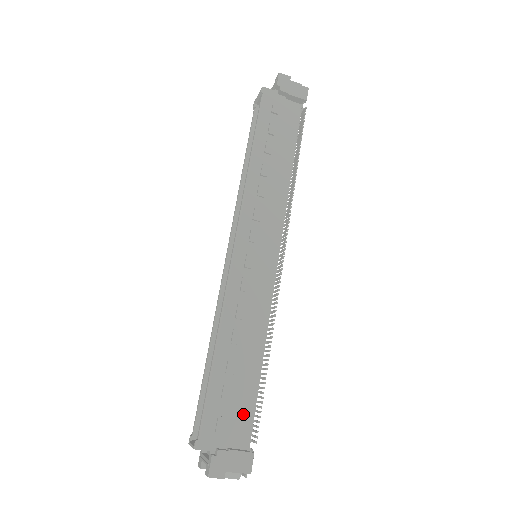
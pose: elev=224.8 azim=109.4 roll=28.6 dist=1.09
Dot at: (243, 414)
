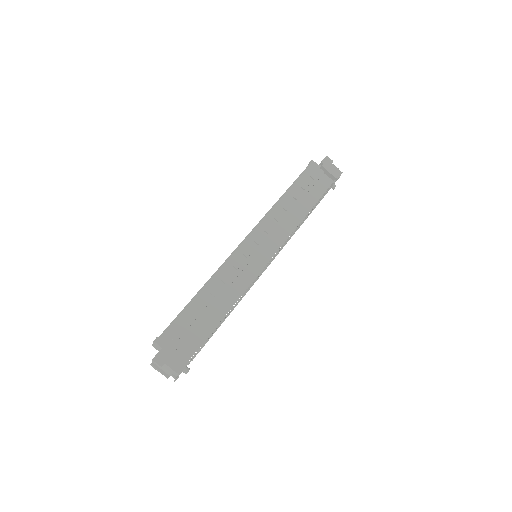
Dot at: (195, 339)
